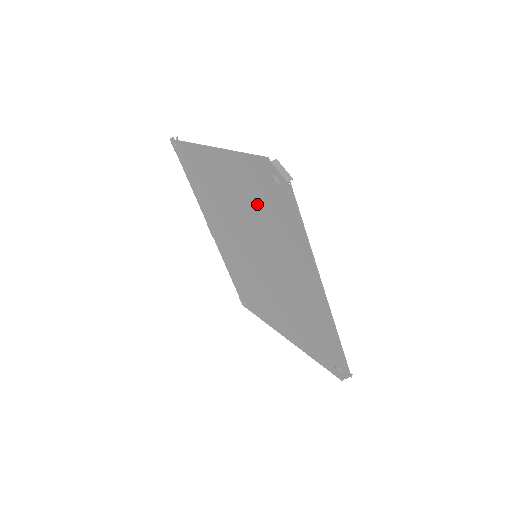
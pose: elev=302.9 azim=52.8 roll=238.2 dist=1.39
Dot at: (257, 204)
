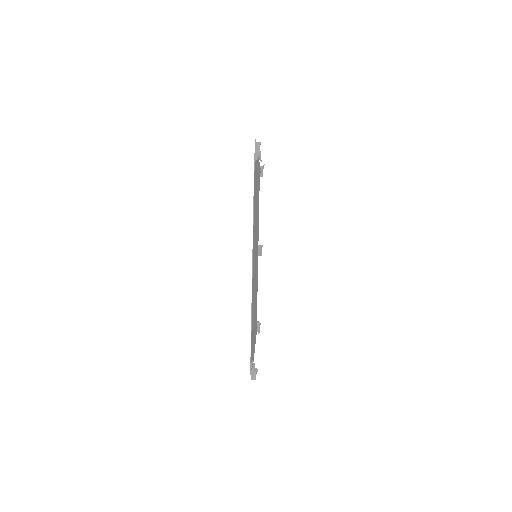
Dot at: occluded
